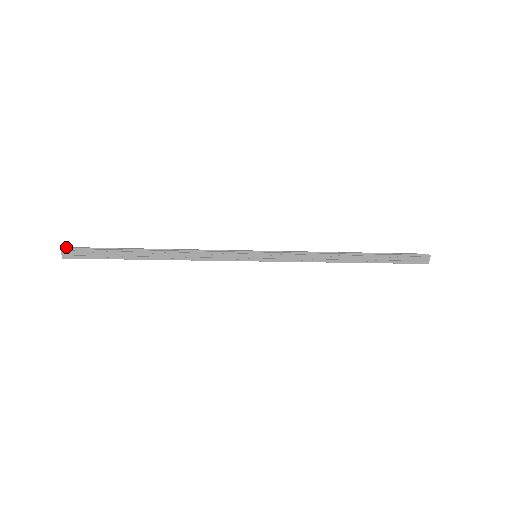
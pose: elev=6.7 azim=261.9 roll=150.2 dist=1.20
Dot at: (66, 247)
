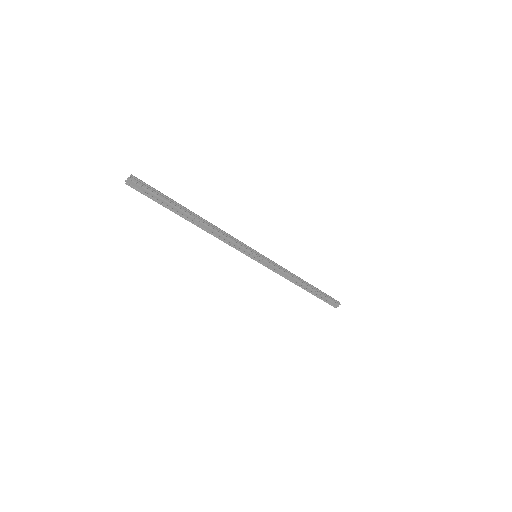
Dot at: occluded
